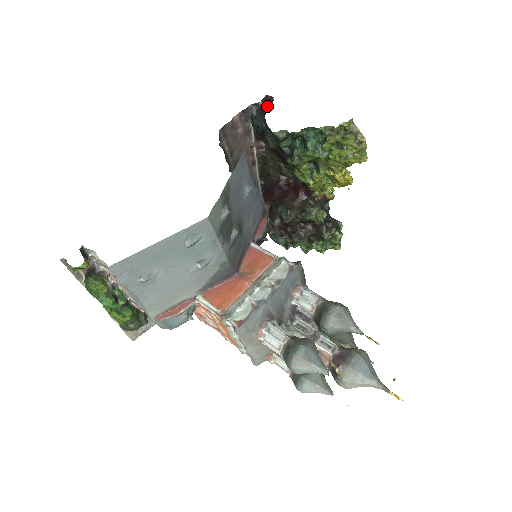
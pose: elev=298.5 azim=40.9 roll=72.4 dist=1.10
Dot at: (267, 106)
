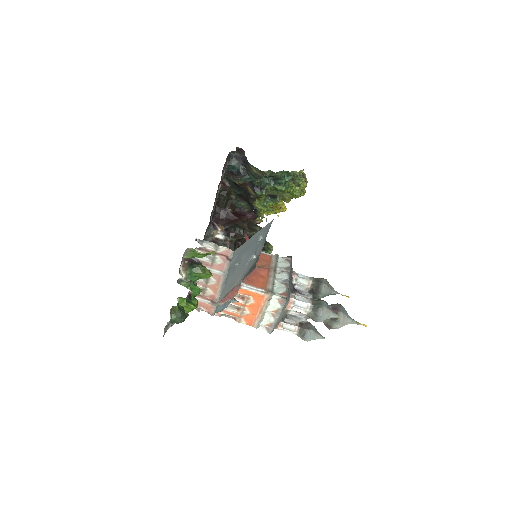
Dot at: (243, 154)
